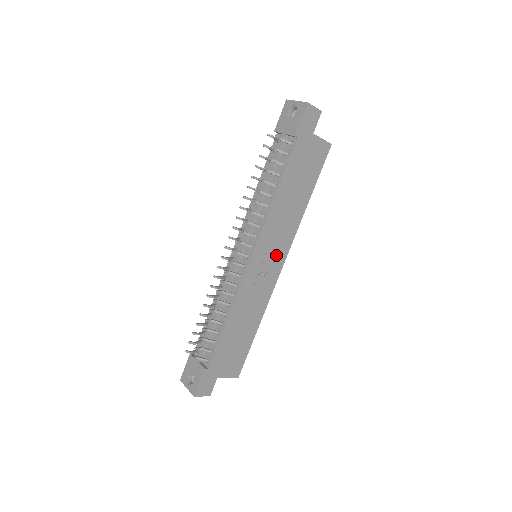
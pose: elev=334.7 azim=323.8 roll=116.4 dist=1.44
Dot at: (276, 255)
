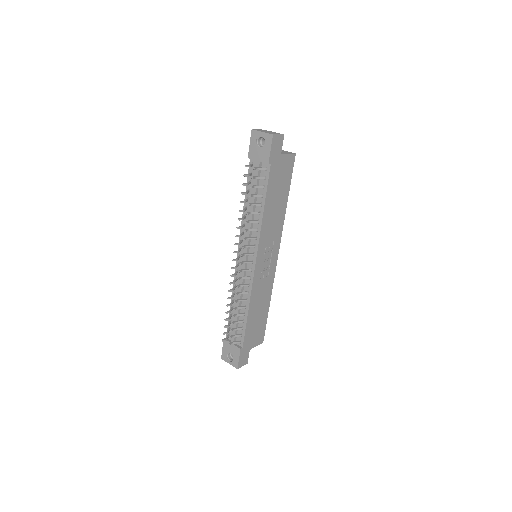
Dot at: (272, 252)
